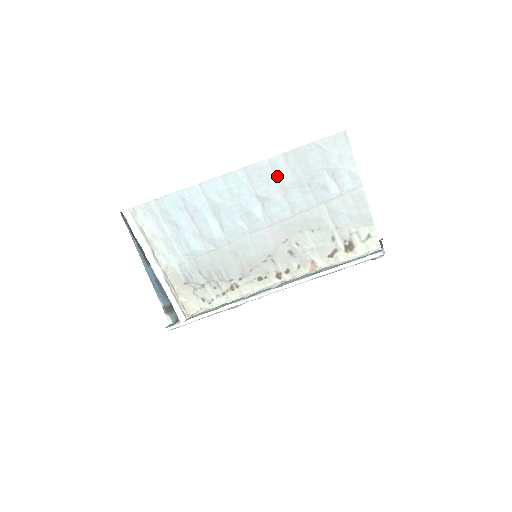
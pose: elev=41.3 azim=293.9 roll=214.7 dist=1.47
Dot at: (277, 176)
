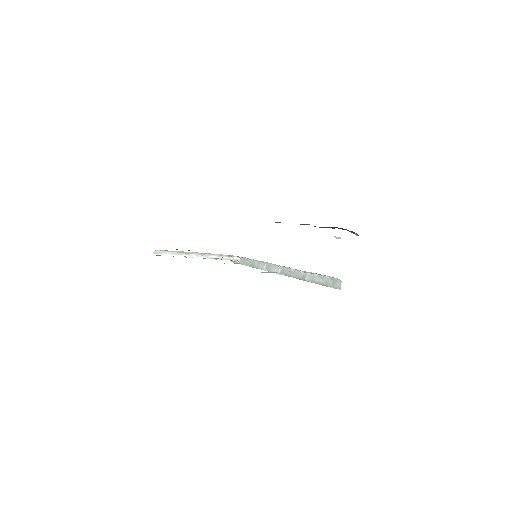
Dot at: occluded
